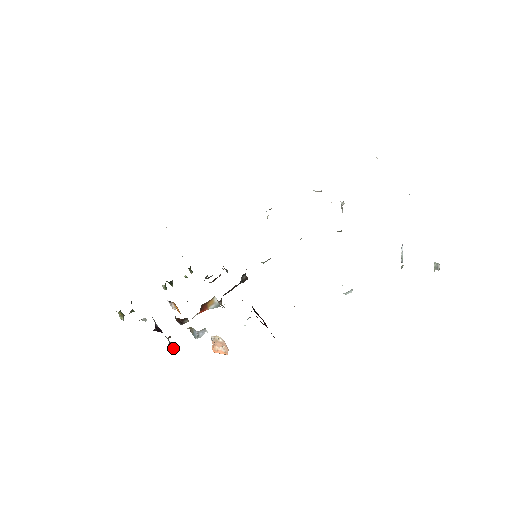
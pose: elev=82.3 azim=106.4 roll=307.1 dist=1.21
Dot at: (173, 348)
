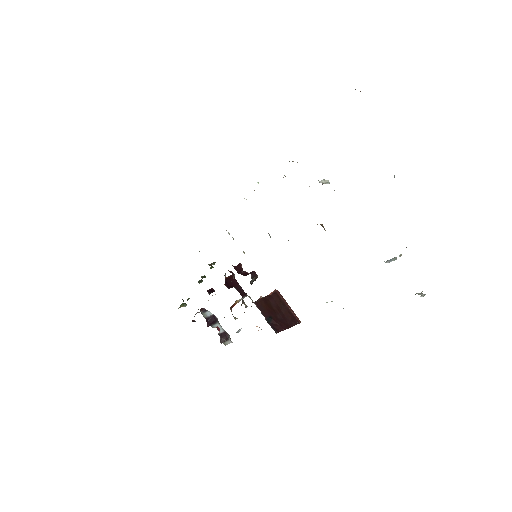
Dot at: (225, 340)
